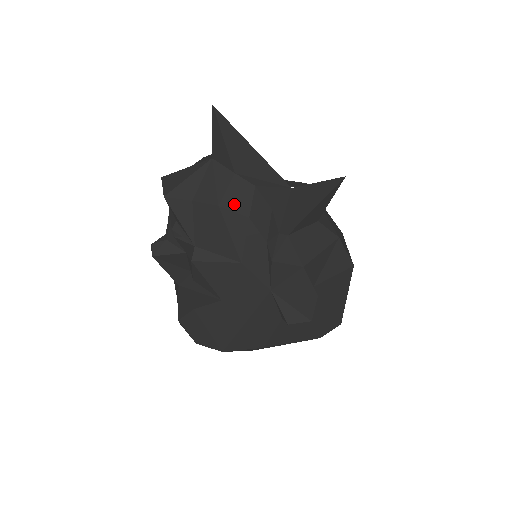
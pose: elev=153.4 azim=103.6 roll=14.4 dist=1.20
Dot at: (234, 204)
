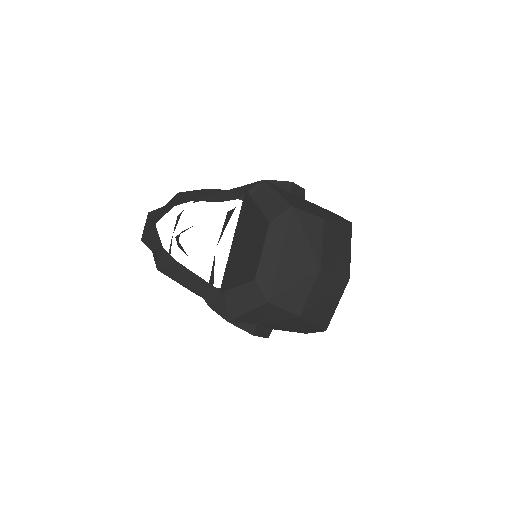
Dot at: (166, 271)
